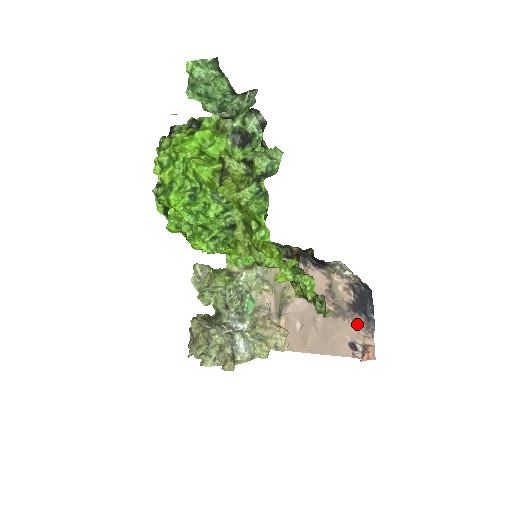
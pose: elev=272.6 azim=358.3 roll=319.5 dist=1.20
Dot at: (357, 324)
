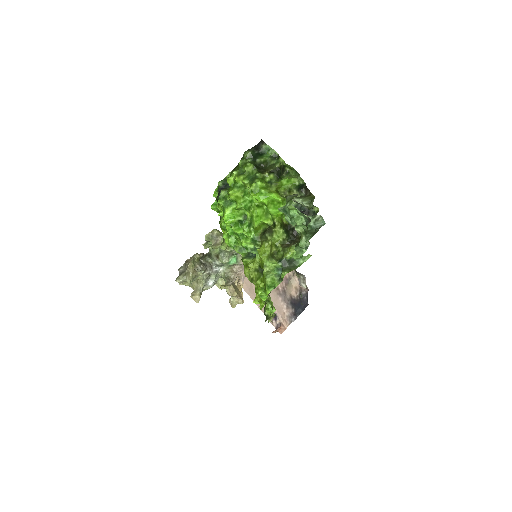
Dot at: (287, 310)
